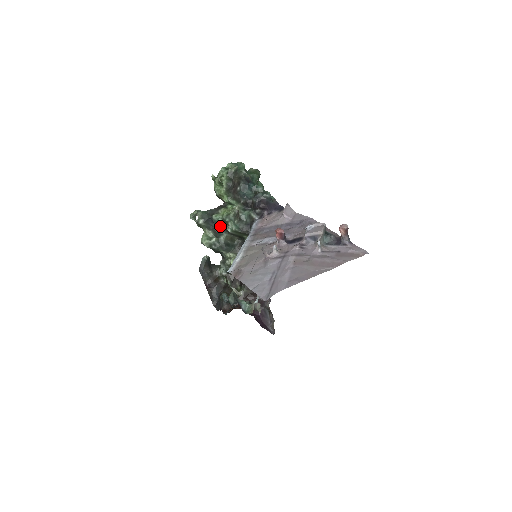
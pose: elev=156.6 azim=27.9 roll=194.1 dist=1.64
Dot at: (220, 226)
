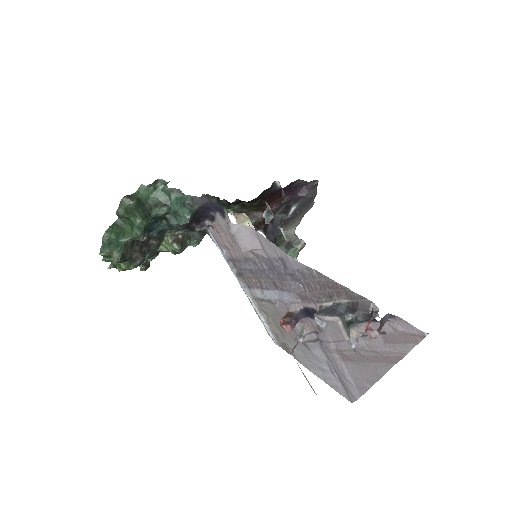
Dot at: occluded
